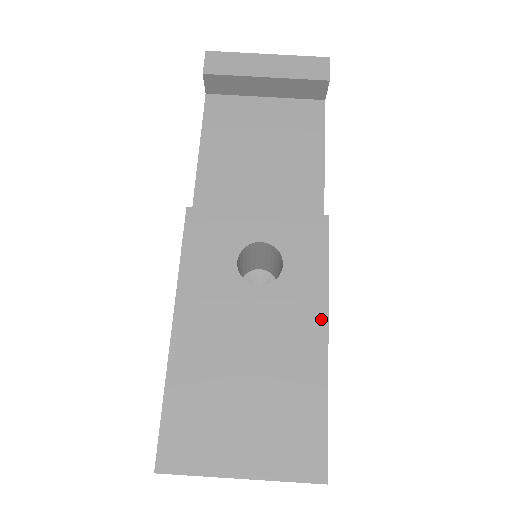
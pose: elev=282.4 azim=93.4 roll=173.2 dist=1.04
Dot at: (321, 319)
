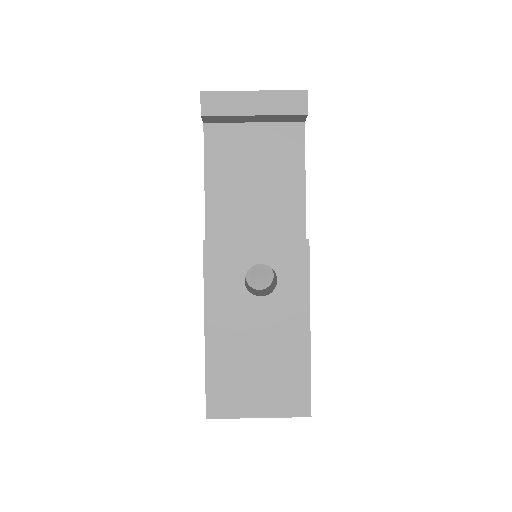
Dot at: (305, 317)
